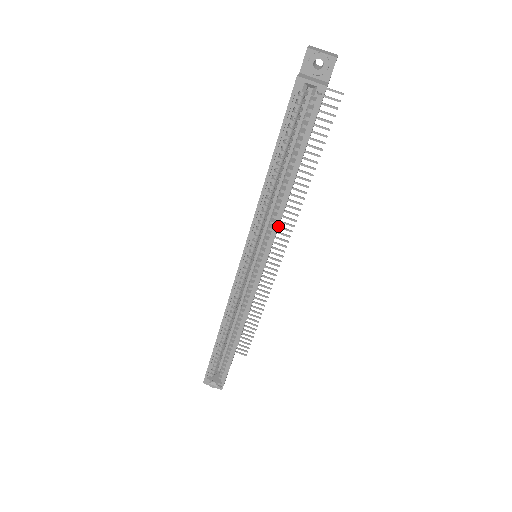
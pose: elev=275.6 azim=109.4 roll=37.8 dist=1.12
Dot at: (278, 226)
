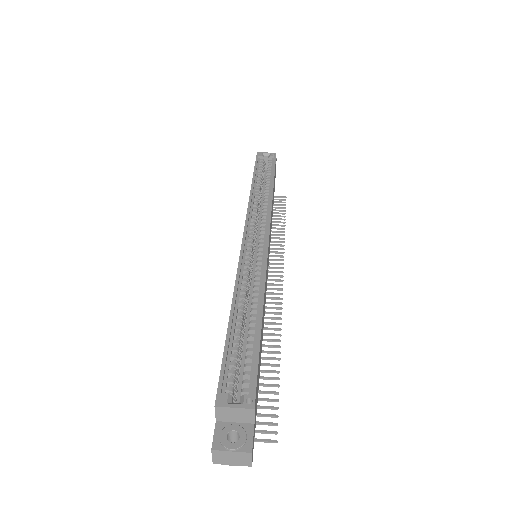
Dot at: (271, 206)
